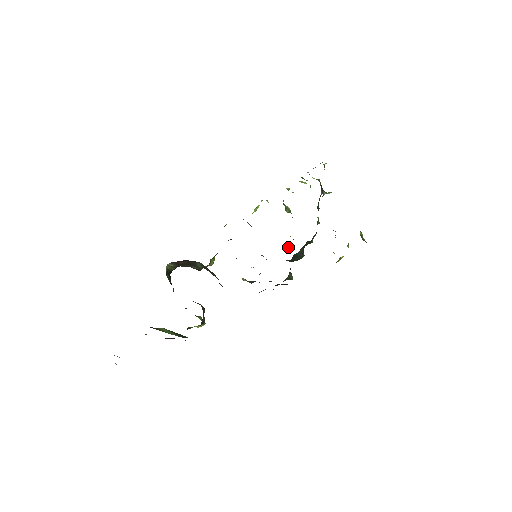
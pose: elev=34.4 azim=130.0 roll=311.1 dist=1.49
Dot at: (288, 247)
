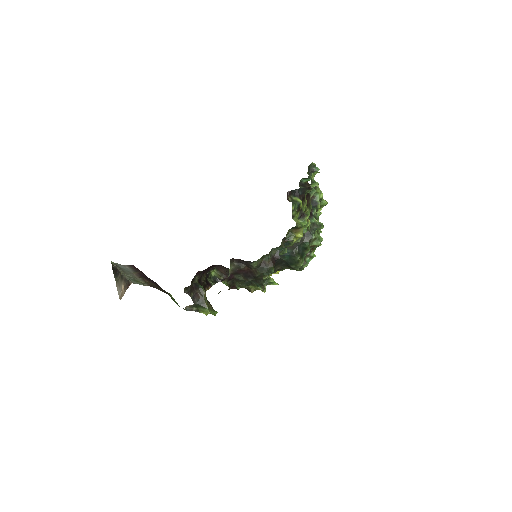
Dot at: (305, 261)
